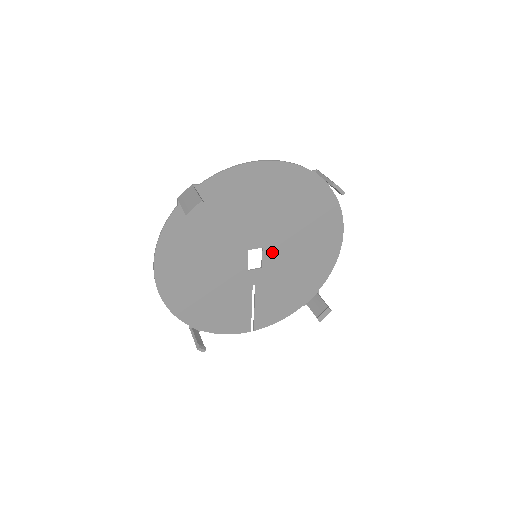
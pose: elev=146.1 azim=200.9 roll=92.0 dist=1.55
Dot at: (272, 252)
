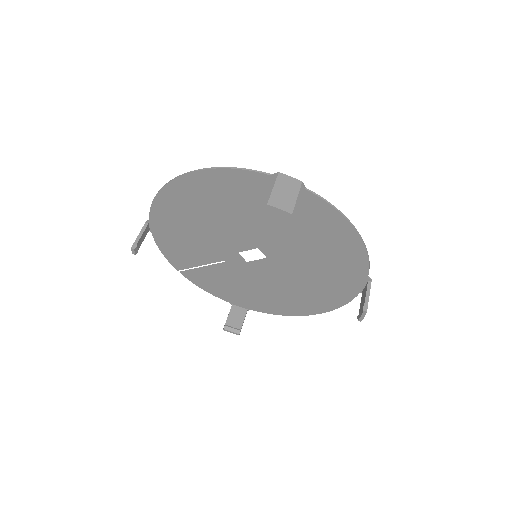
Dot at: (268, 267)
